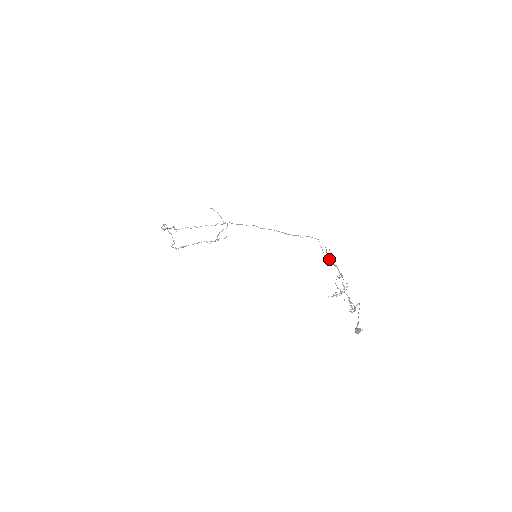
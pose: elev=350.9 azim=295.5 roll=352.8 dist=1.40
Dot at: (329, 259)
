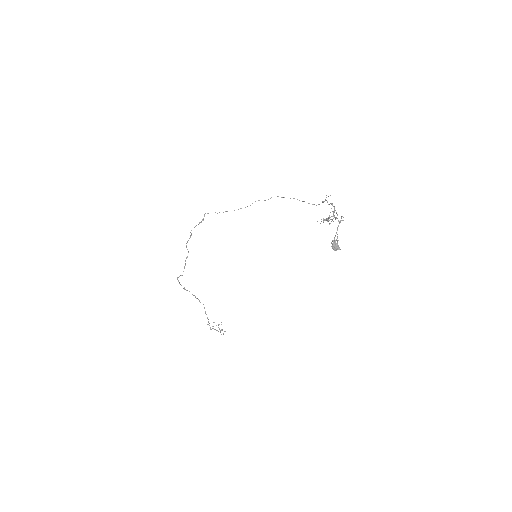
Dot at: occluded
